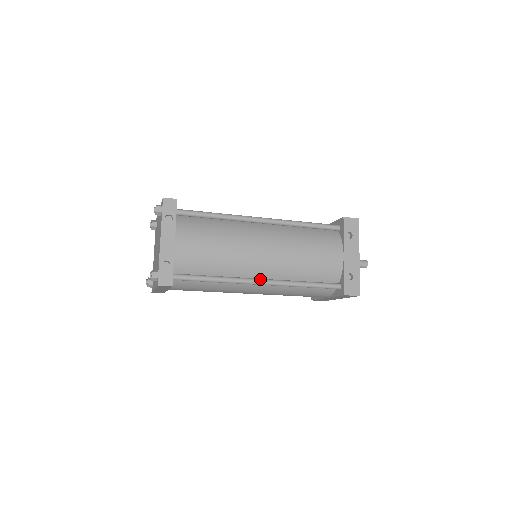
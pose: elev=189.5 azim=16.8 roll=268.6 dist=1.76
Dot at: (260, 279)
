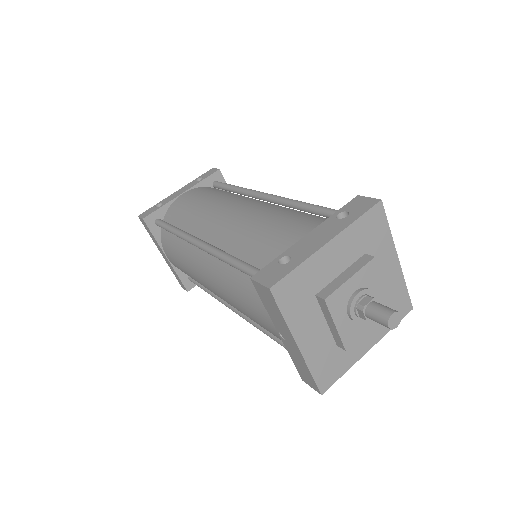
Dot at: occluded
